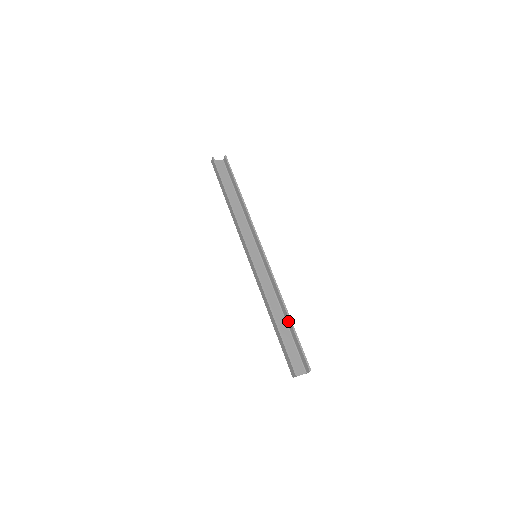
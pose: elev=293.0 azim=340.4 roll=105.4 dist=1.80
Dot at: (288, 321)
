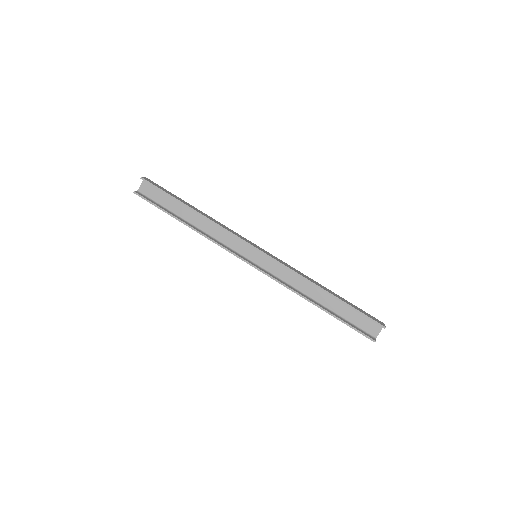
Dot at: (332, 296)
